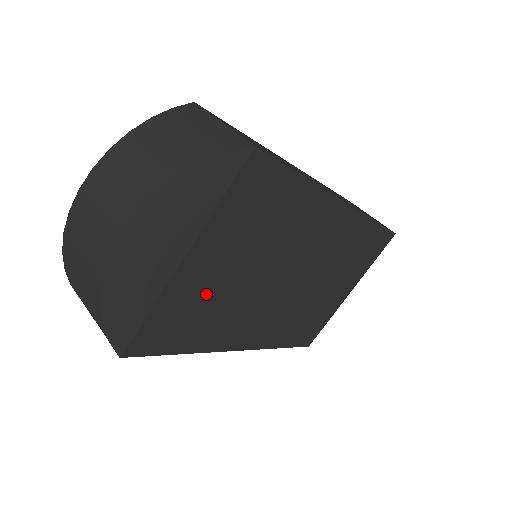
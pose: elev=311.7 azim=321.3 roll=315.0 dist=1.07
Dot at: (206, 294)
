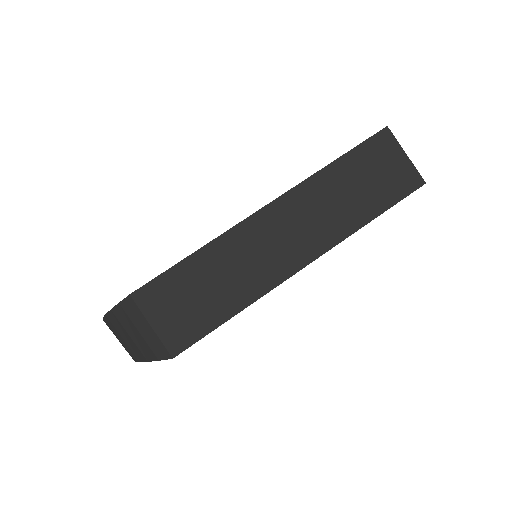
Dot at: occluded
